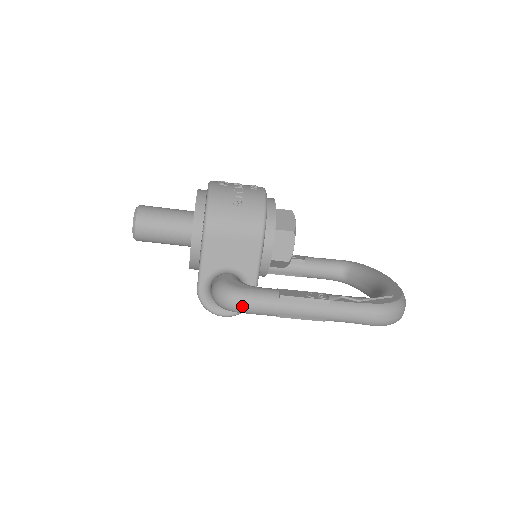
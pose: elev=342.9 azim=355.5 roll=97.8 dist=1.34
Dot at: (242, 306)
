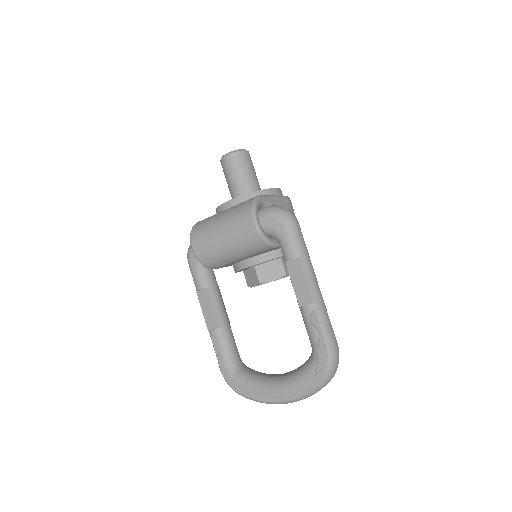
Dot at: (297, 224)
